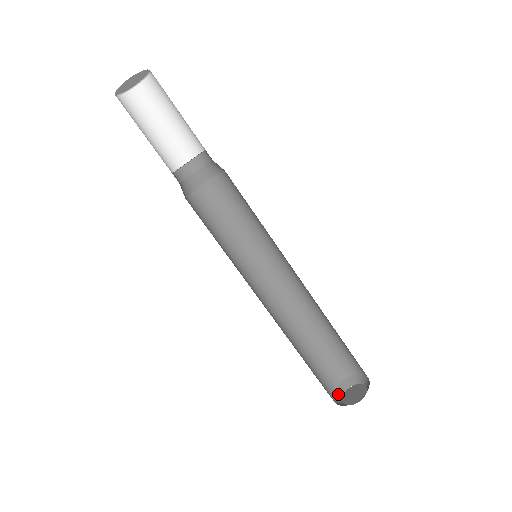
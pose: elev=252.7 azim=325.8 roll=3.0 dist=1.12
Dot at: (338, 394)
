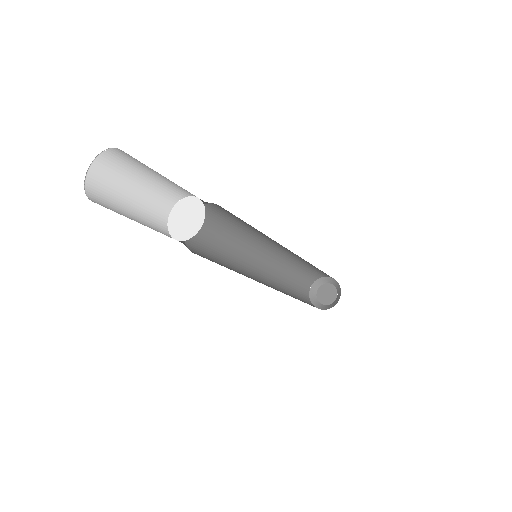
Dot at: (317, 284)
